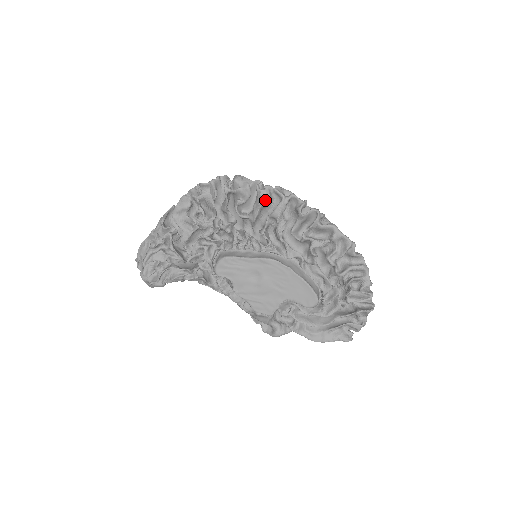
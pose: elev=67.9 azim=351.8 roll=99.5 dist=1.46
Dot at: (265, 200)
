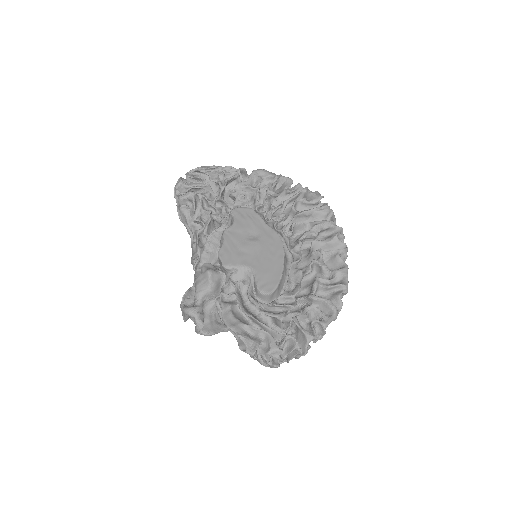
Dot at: (322, 211)
